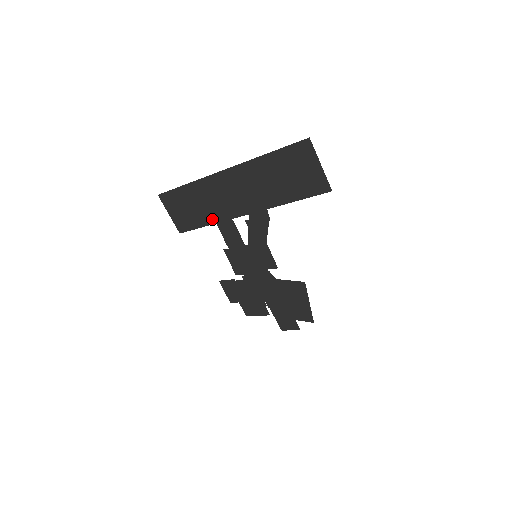
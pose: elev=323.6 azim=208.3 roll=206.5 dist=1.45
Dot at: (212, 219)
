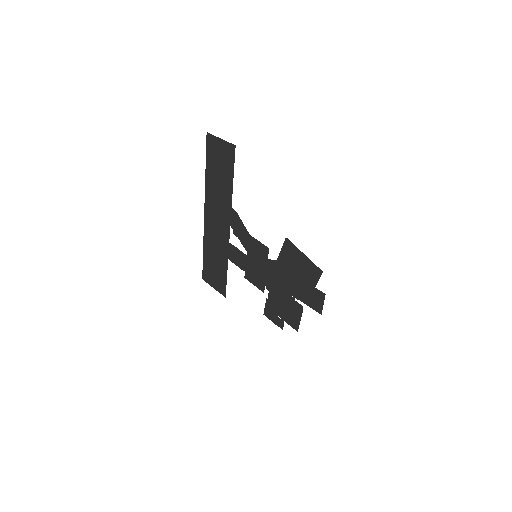
Dot at: (225, 259)
